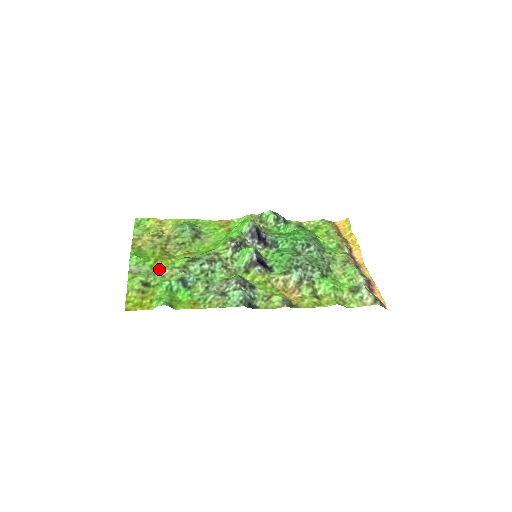
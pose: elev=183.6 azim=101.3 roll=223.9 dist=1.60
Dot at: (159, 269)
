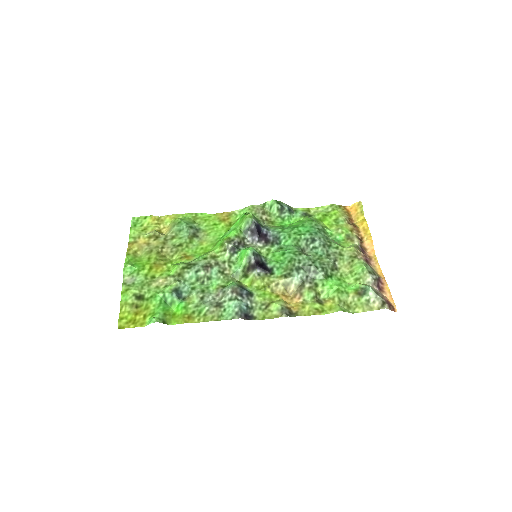
Dot at: (154, 278)
